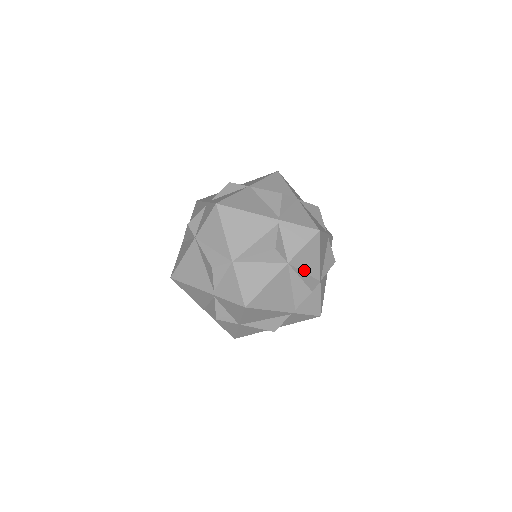
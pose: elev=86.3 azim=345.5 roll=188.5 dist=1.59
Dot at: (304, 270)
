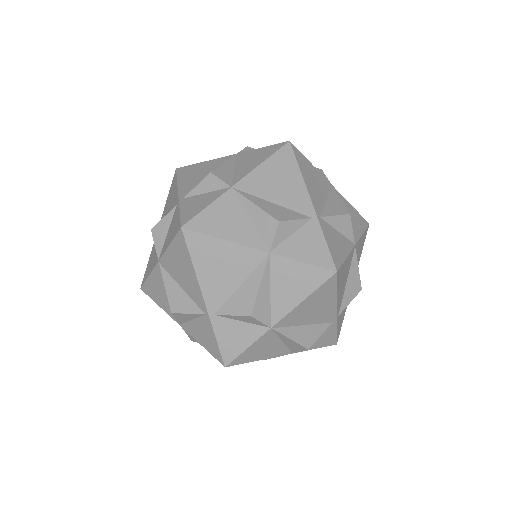
Dot at: (273, 288)
